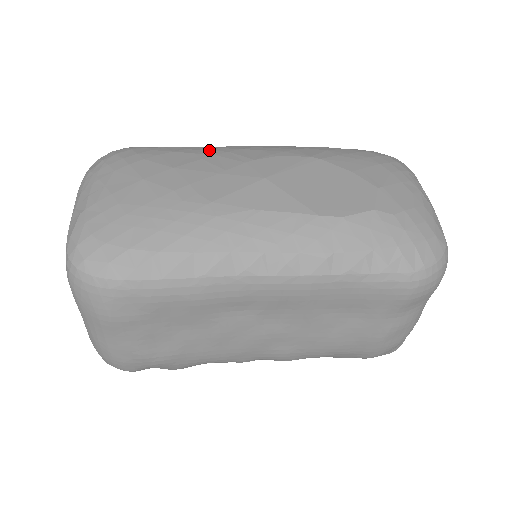
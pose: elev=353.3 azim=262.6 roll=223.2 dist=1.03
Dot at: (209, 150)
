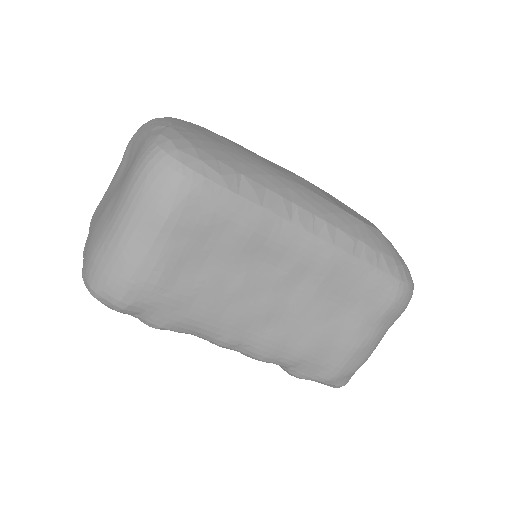
Dot at: occluded
